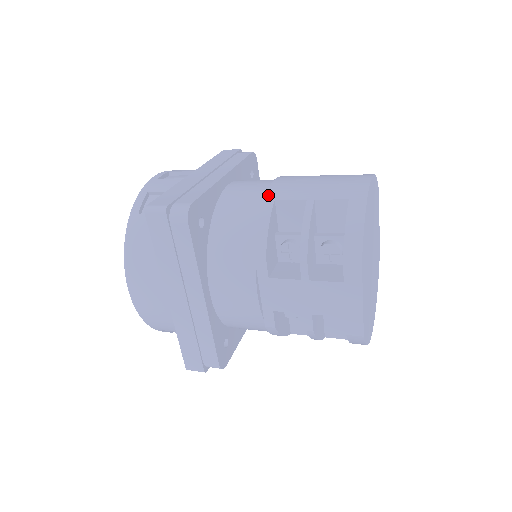
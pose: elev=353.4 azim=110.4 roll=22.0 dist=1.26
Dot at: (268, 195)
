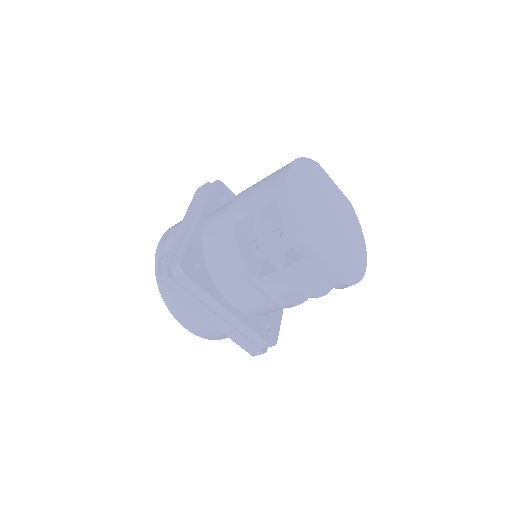
Dot at: (229, 222)
